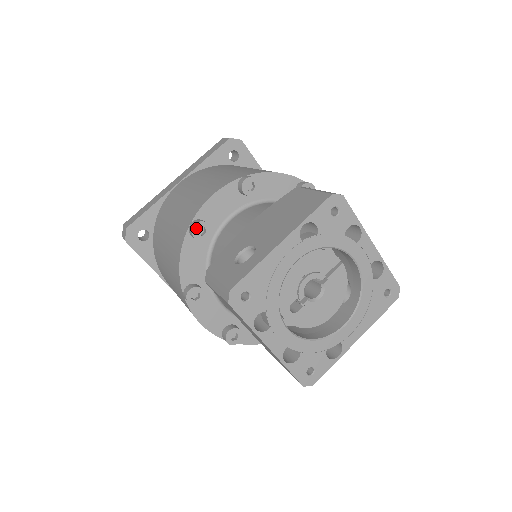
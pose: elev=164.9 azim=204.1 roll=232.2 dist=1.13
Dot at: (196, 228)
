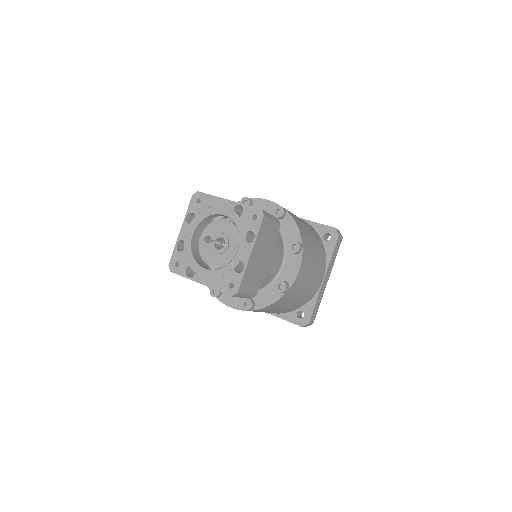
Dot at: (245, 199)
